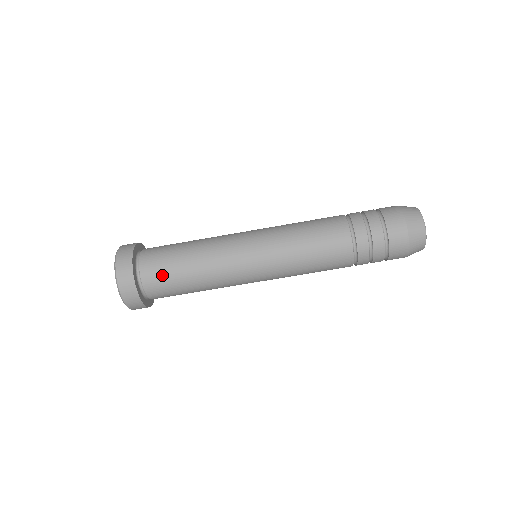
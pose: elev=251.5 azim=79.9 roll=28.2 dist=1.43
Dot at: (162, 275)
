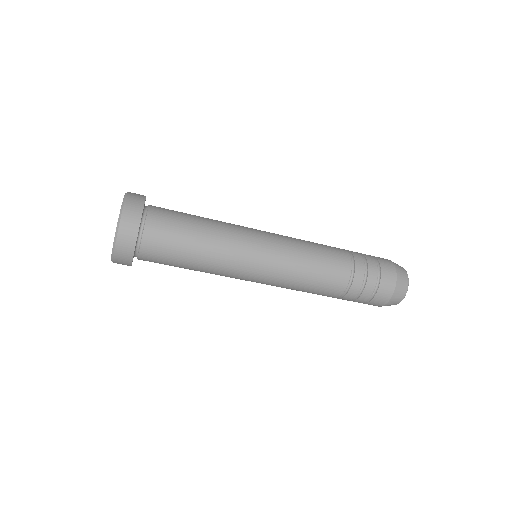
Dot at: (161, 260)
